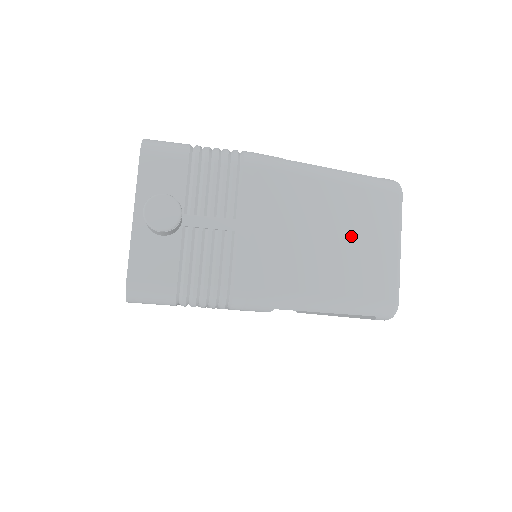
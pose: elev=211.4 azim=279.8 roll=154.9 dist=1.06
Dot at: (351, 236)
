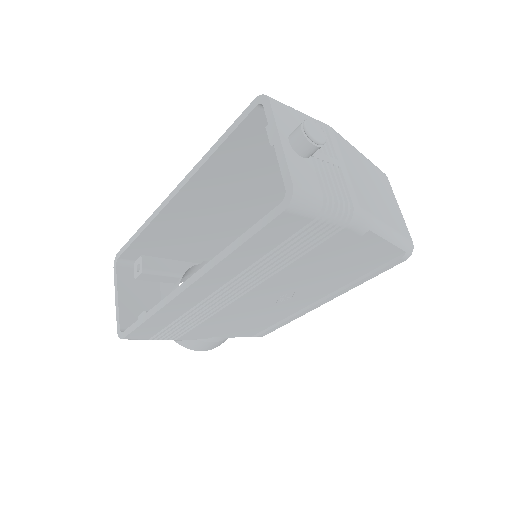
Dot at: (382, 192)
